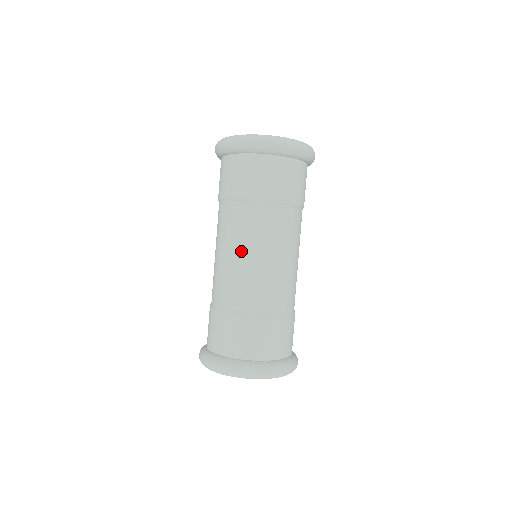
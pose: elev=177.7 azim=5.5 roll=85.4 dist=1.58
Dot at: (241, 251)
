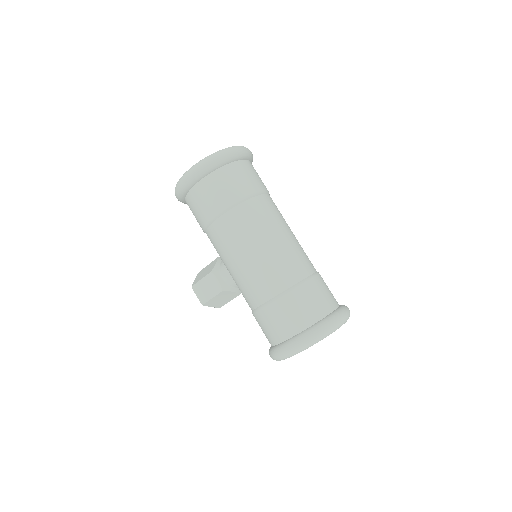
Dot at: (271, 236)
